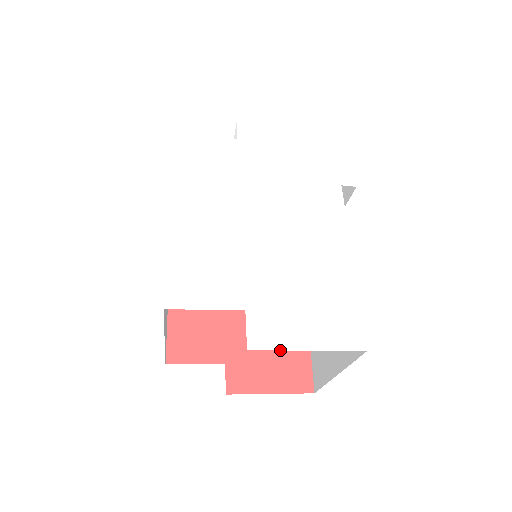
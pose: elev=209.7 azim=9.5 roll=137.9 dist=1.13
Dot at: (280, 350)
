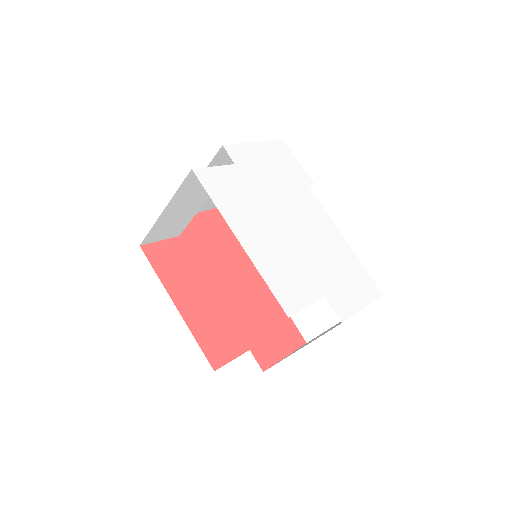
Dot at: occluded
